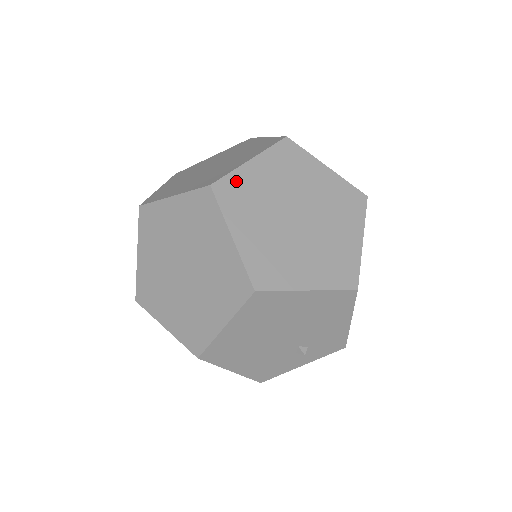
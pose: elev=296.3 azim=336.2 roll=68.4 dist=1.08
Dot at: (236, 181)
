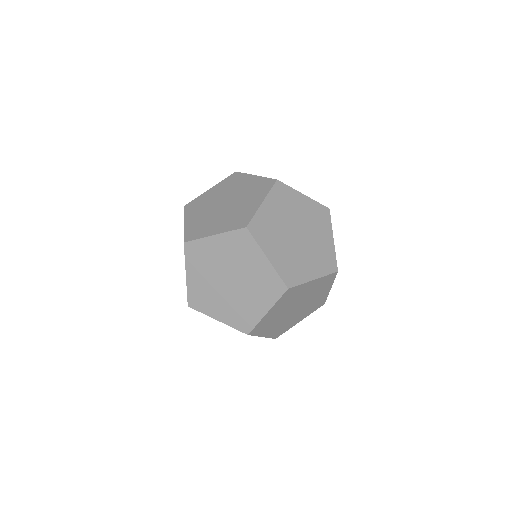
Dot at: (200, 245)
